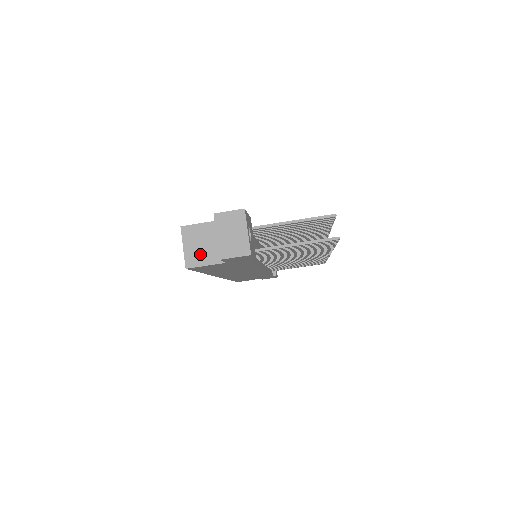
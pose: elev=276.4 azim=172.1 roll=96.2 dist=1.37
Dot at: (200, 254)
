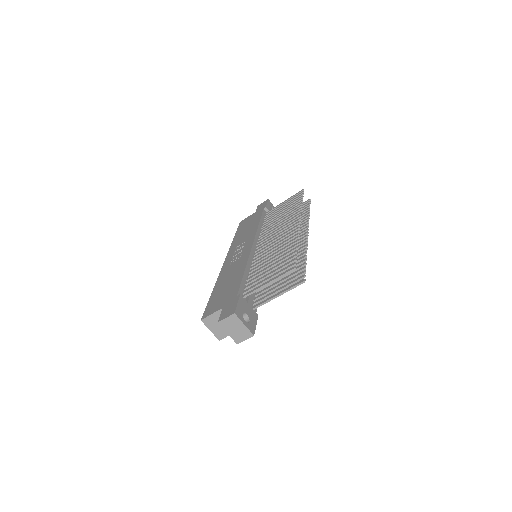
Dot at: (223, 330)
